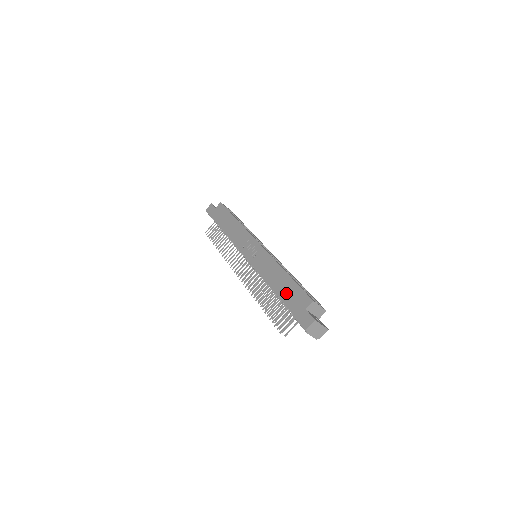
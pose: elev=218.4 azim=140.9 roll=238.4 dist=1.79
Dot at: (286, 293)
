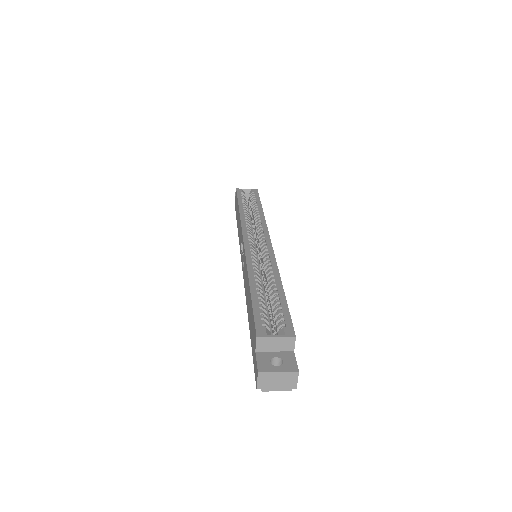
Dot at: (250, 322)
